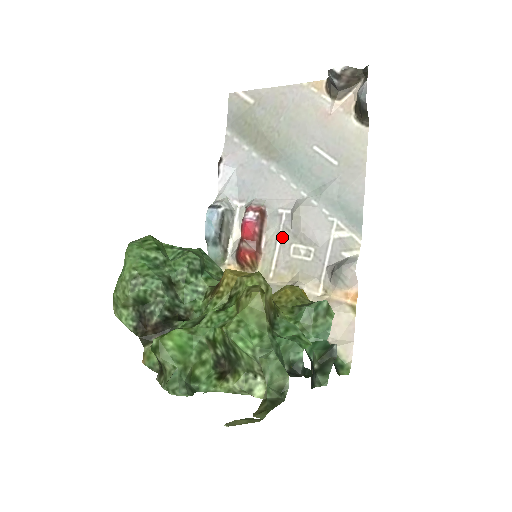
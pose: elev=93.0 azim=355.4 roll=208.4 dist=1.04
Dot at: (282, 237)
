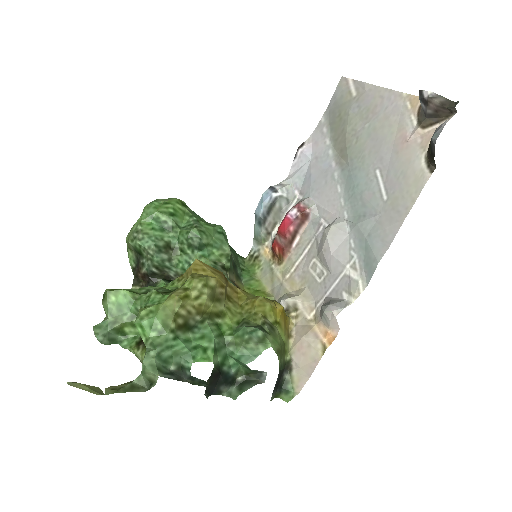
Dot at: (311, 246)
